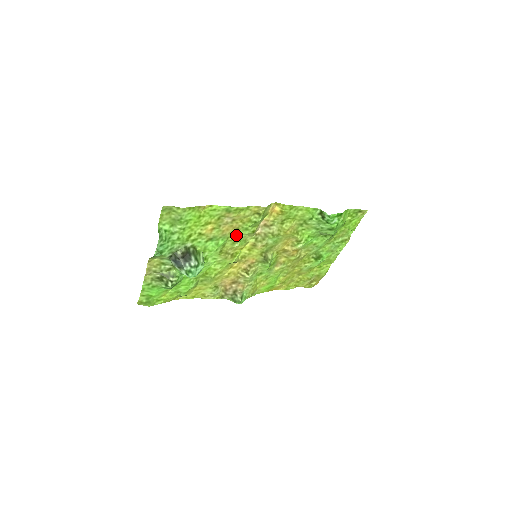
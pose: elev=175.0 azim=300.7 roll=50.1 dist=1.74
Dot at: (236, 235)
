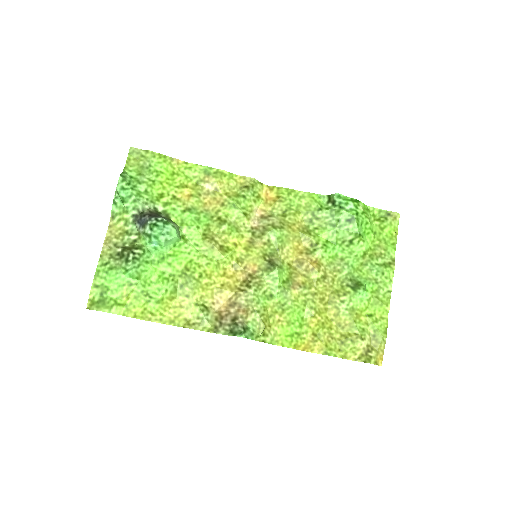
Dot at: (223, 215)
